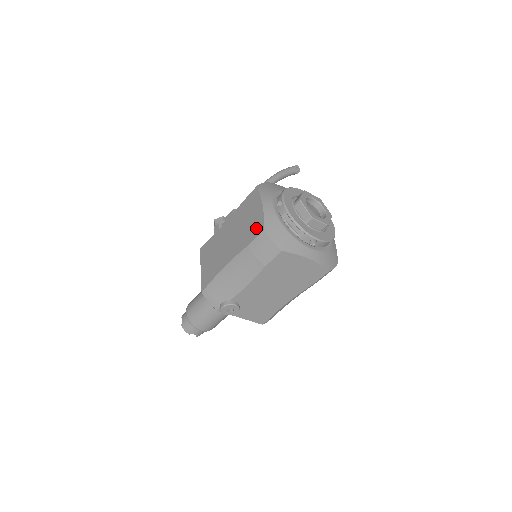
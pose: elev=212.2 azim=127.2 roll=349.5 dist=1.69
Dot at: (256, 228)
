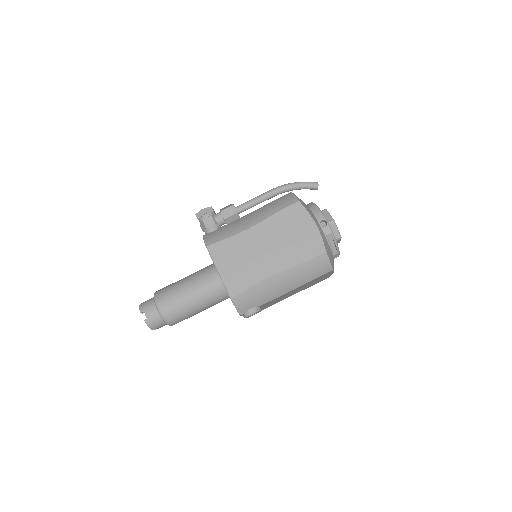
Dot at: (313, 247)
